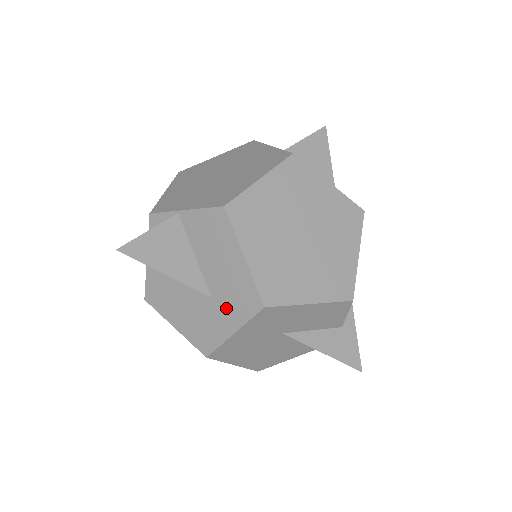
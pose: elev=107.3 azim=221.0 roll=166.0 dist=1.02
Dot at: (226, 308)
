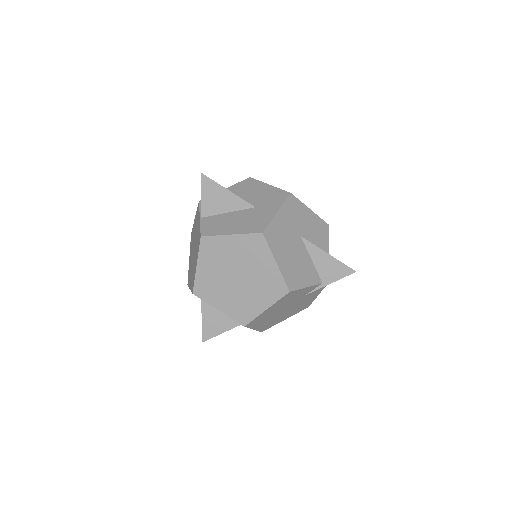
Dot at: (267, 206)
